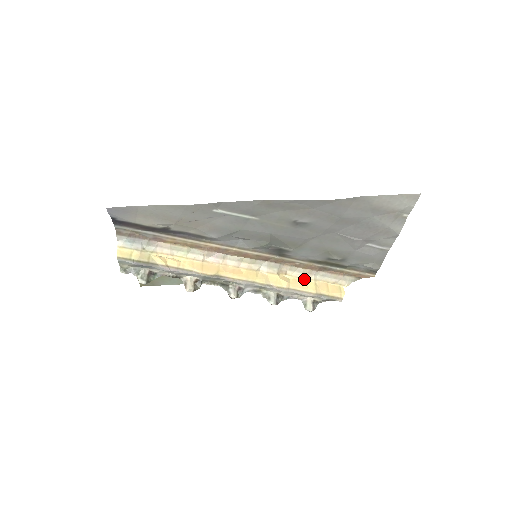
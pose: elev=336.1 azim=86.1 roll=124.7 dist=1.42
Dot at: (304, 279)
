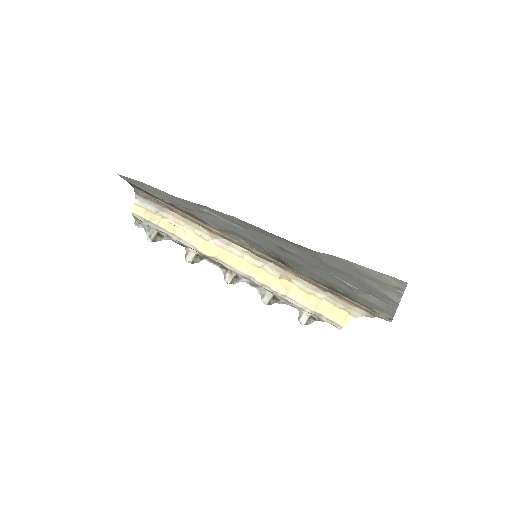
Dot at: (307, 293)
